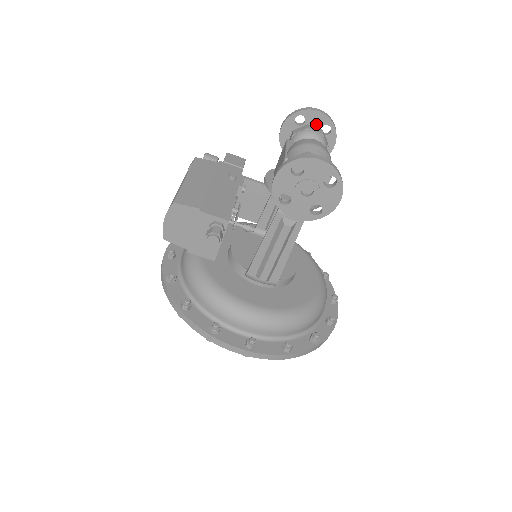
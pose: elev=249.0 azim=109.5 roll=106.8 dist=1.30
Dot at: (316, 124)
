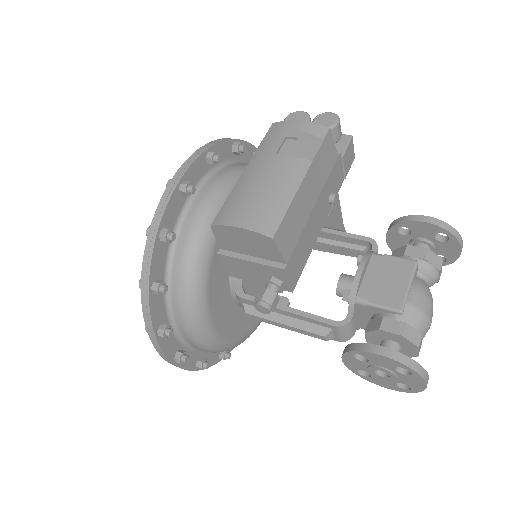
Dot at: (444, 251)
